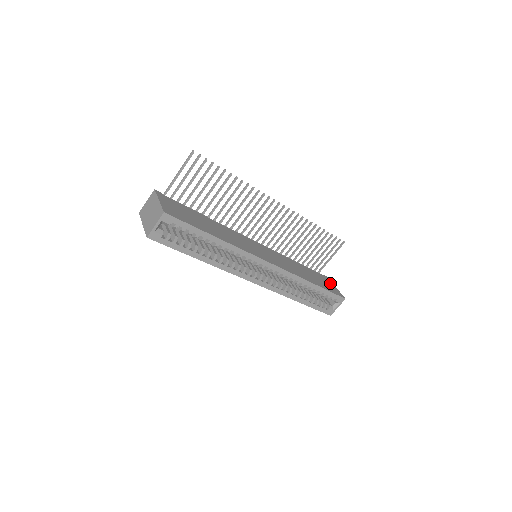
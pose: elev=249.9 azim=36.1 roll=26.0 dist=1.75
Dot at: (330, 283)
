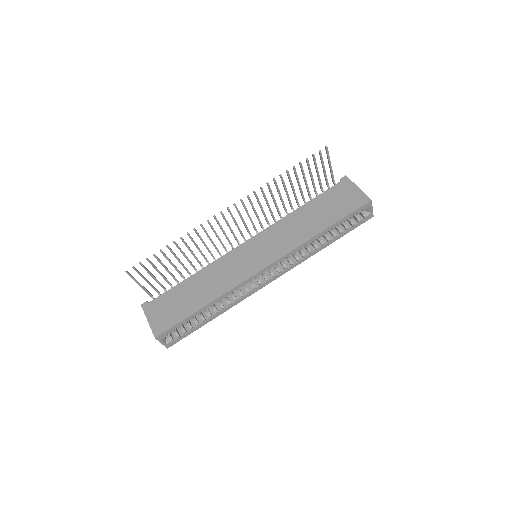
Dot at: (348, 190)
